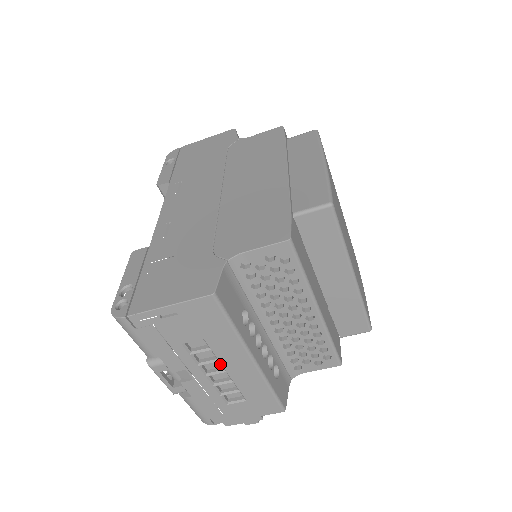
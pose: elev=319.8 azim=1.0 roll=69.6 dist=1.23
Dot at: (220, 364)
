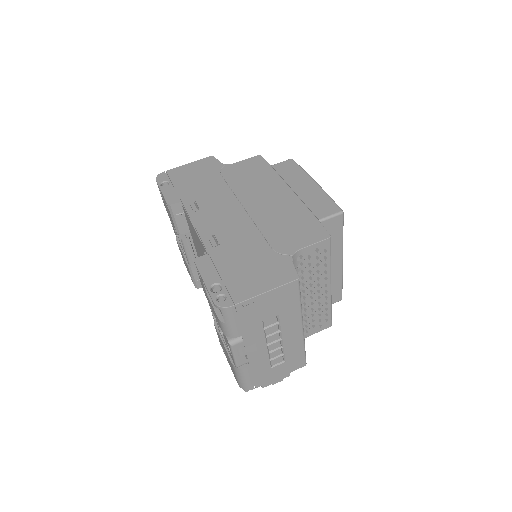
Dot at: (277, 335)
